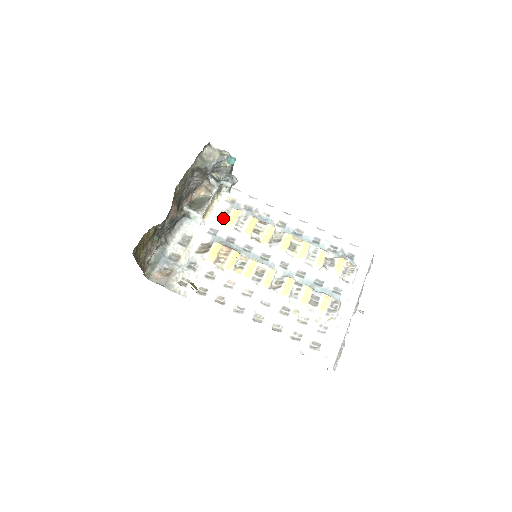
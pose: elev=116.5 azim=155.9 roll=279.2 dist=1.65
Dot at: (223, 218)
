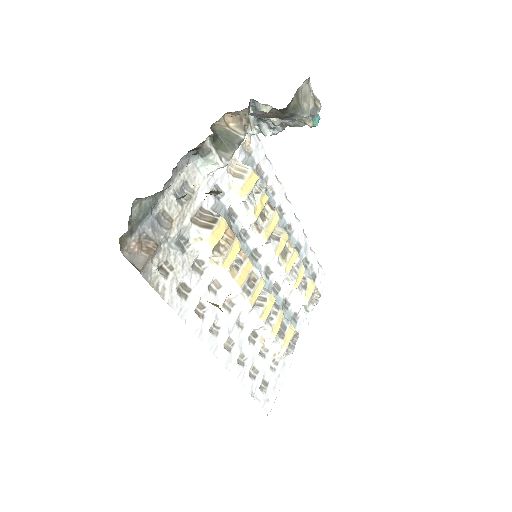
Dot at: (236, 177)
